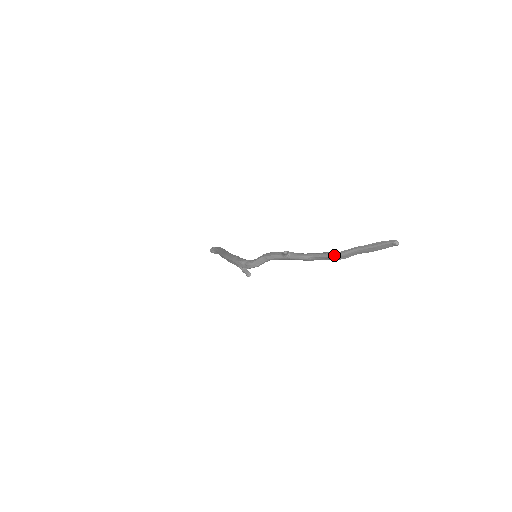
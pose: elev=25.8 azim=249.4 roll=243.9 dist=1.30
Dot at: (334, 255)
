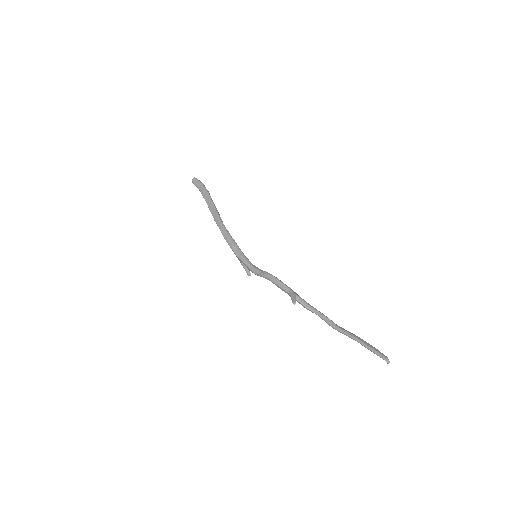
Dot at: (336, 329)
